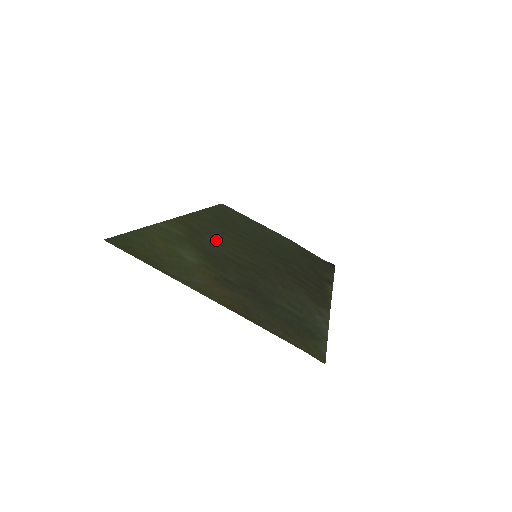
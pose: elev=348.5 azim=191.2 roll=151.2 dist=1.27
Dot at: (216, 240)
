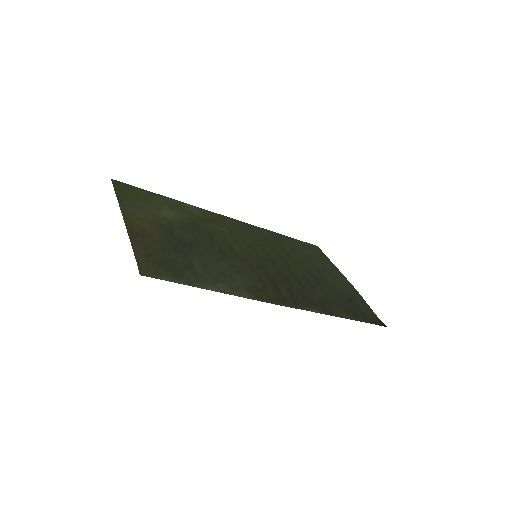
Dot at: (229, 233)
